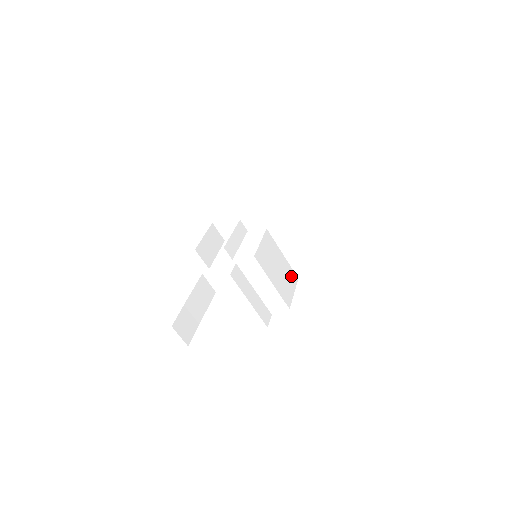
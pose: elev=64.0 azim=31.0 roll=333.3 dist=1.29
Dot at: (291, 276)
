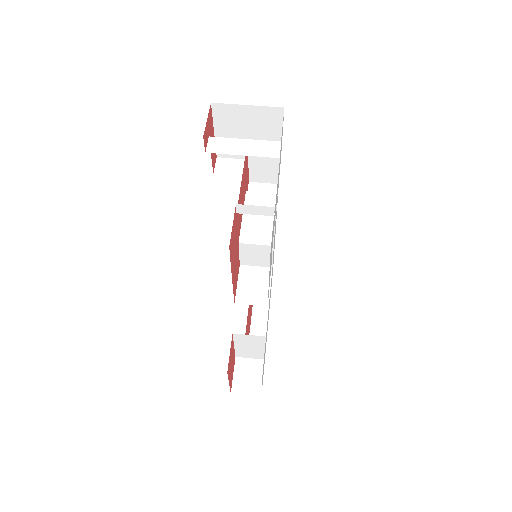
Dot at: (268, 171)
